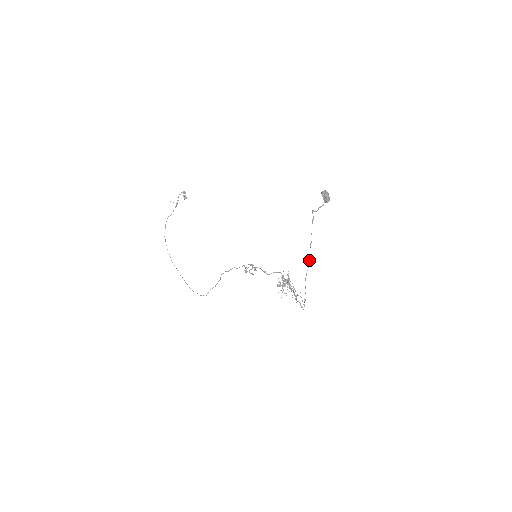
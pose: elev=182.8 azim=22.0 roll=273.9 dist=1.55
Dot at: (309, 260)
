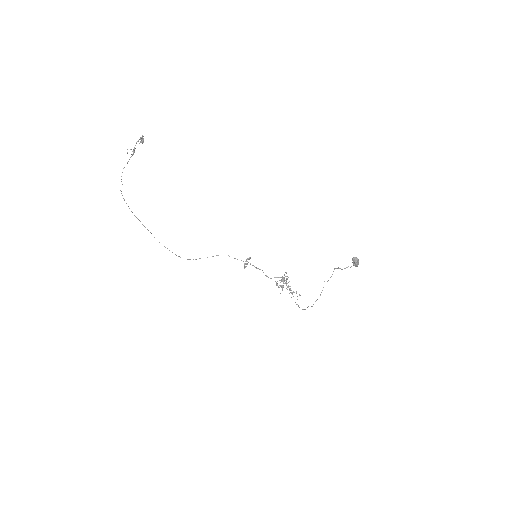
Dot at: occluded
